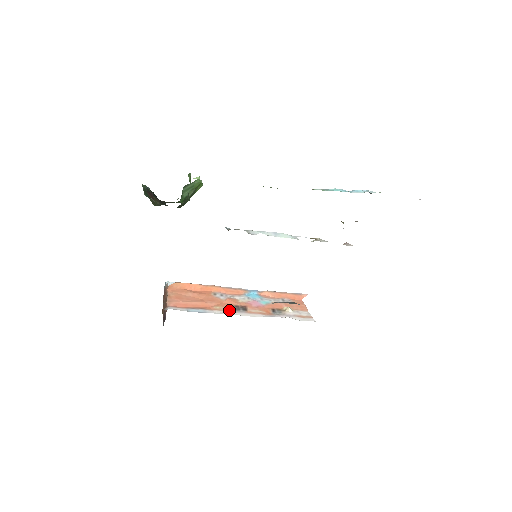
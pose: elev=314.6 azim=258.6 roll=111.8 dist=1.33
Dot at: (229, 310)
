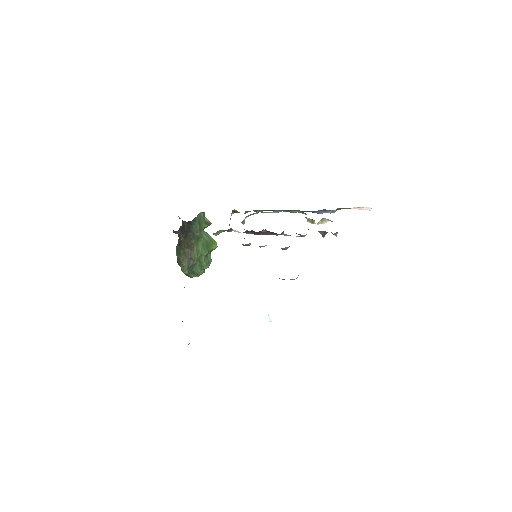
Dot at: occluded
